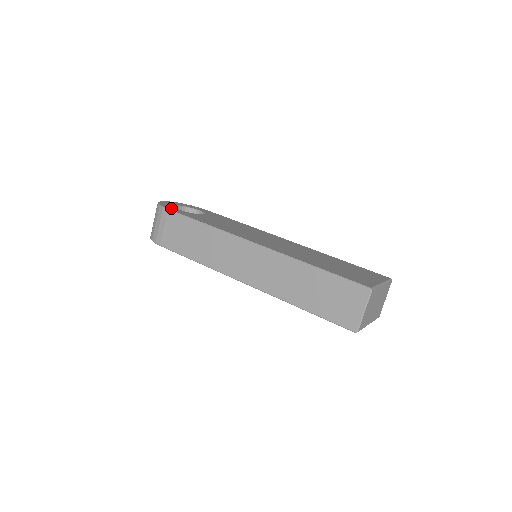
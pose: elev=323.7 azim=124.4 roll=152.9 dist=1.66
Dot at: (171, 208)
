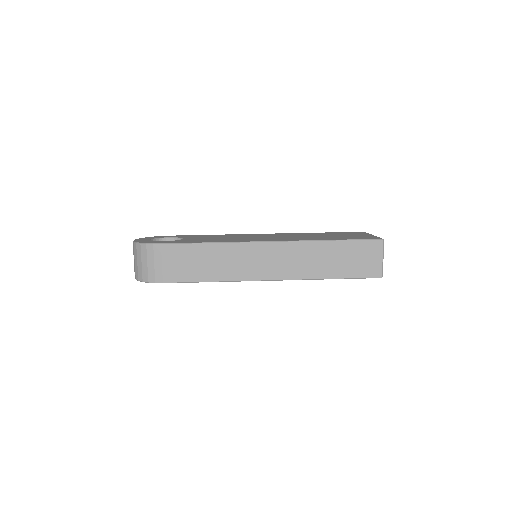
Dot at: (159, 242)
